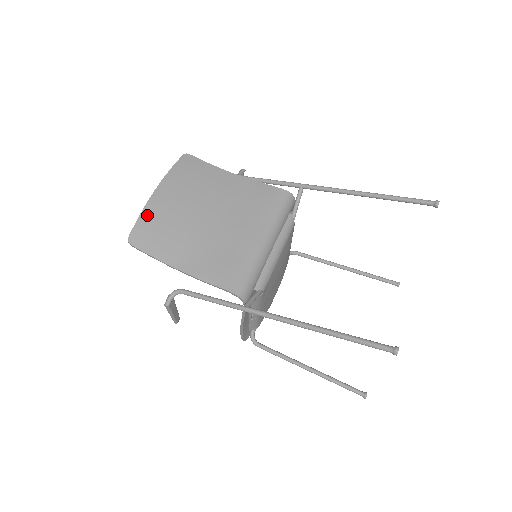
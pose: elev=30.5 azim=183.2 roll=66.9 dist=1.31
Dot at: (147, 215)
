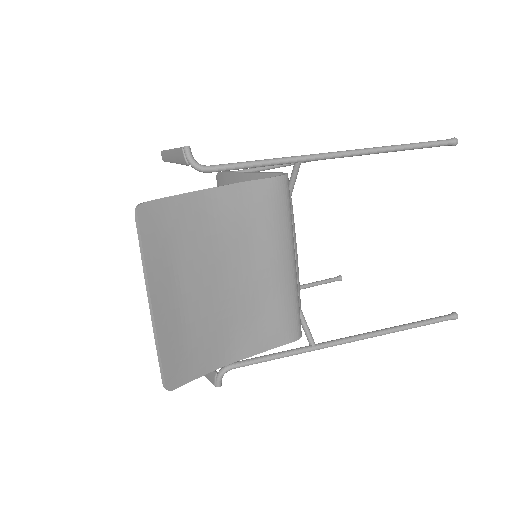
Dot at: (167, 345)
